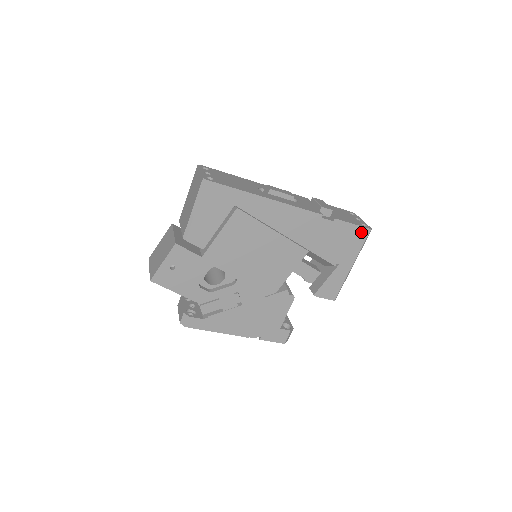
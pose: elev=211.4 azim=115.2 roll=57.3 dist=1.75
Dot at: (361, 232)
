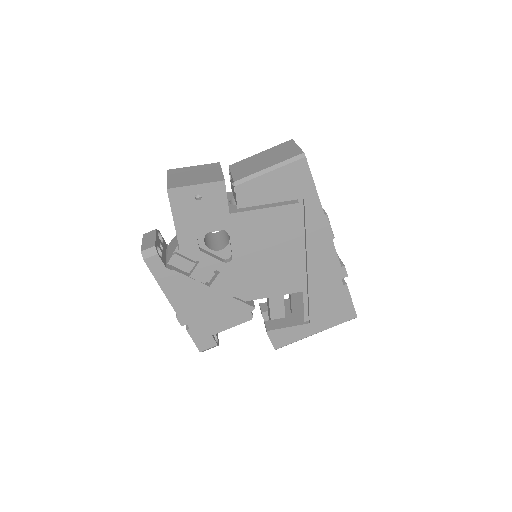
Dot at: (350, 312)
